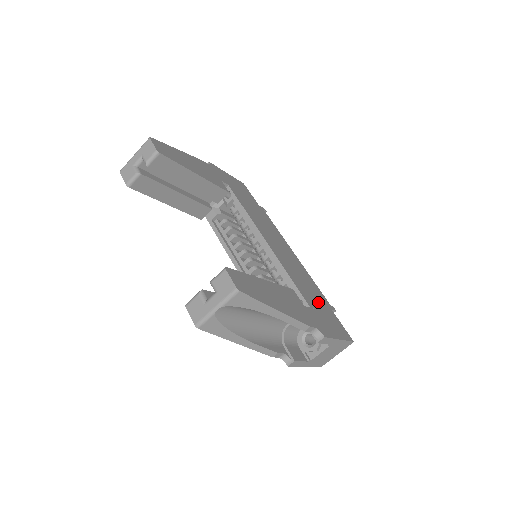
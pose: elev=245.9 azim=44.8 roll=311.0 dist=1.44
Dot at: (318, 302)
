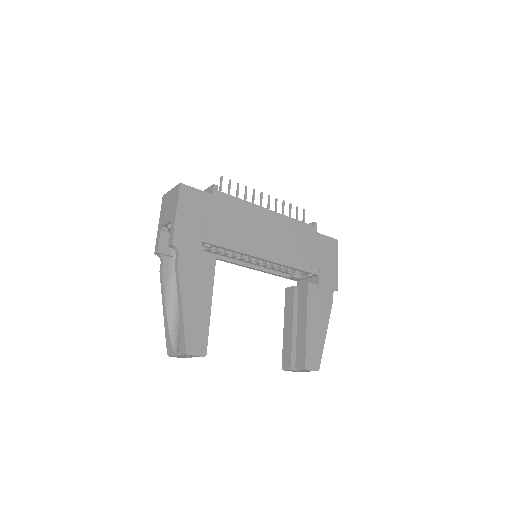
Dot at: (313, 250)
